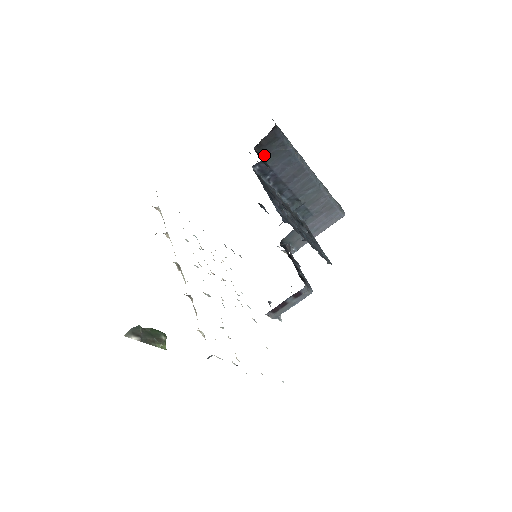
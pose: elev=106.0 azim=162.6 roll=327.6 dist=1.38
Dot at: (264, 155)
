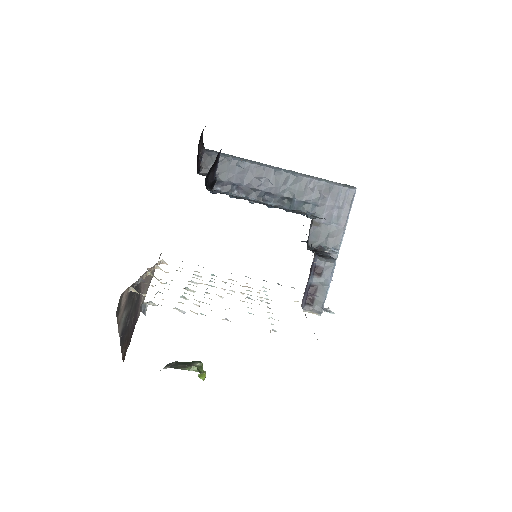
Dot at: occluded
